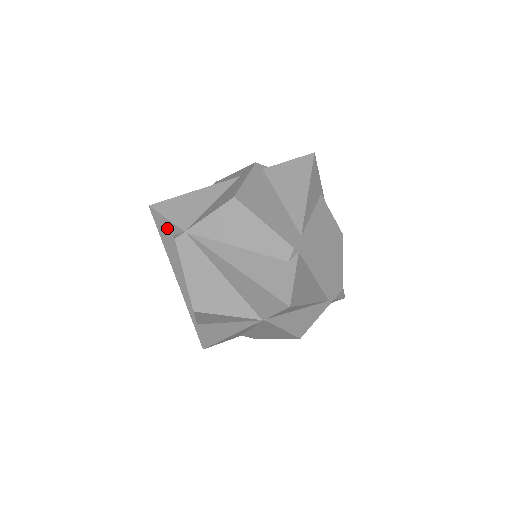
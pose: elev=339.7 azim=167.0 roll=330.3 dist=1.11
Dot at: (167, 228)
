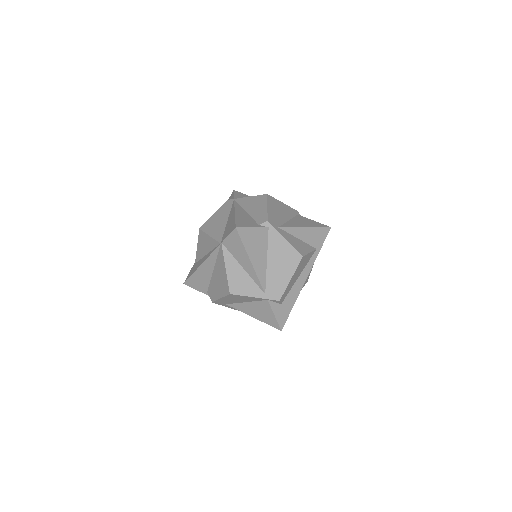
Dot at: occluded
